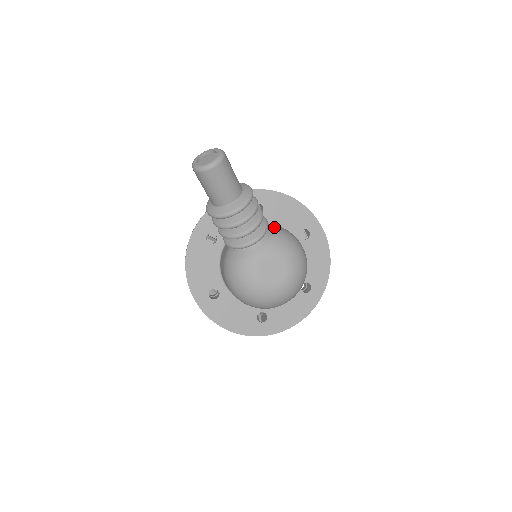
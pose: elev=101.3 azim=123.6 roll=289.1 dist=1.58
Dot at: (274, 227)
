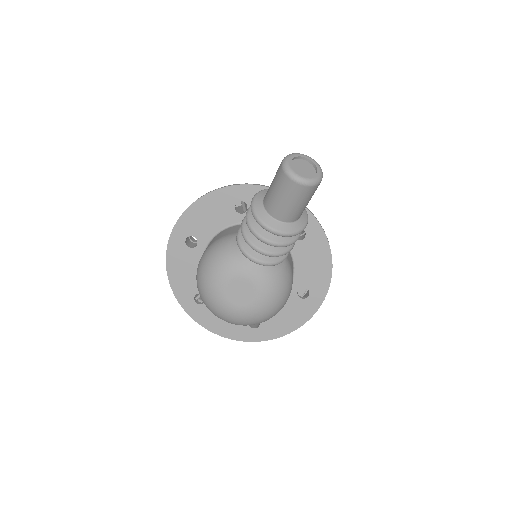
Dot at: (286, 266)
